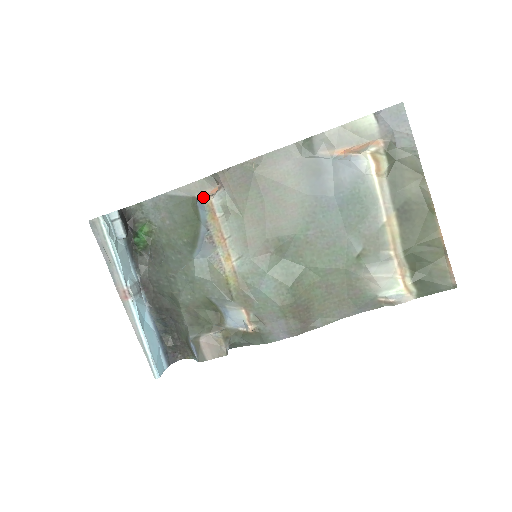
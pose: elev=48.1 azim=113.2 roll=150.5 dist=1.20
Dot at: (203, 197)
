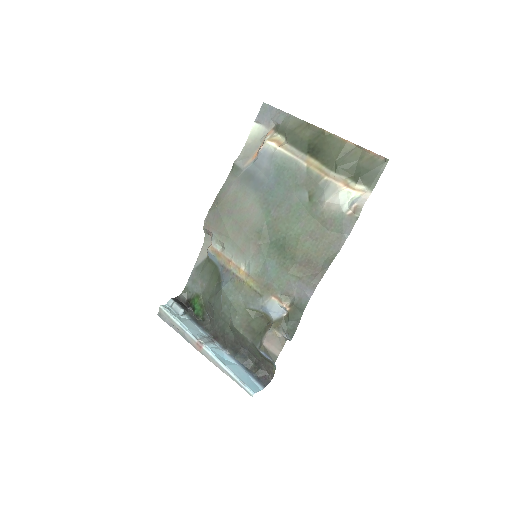
Dot at: (207, 249)
